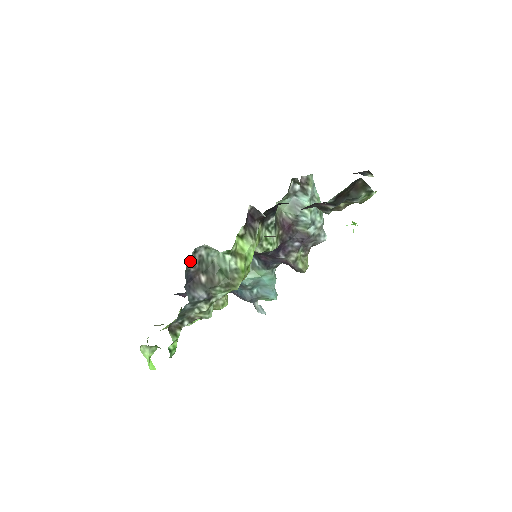
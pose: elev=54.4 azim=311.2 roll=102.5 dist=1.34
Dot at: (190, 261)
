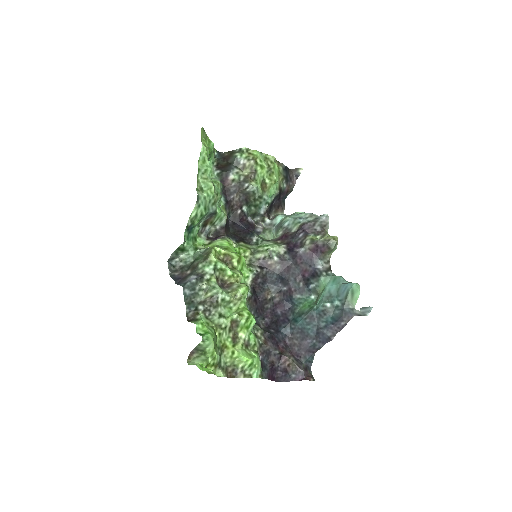
Dot at: (171, 271)
